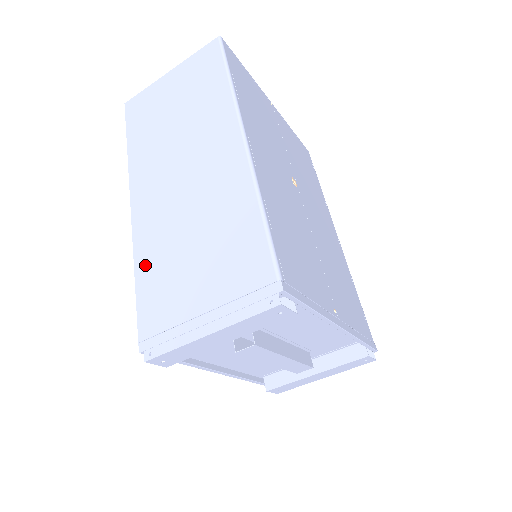
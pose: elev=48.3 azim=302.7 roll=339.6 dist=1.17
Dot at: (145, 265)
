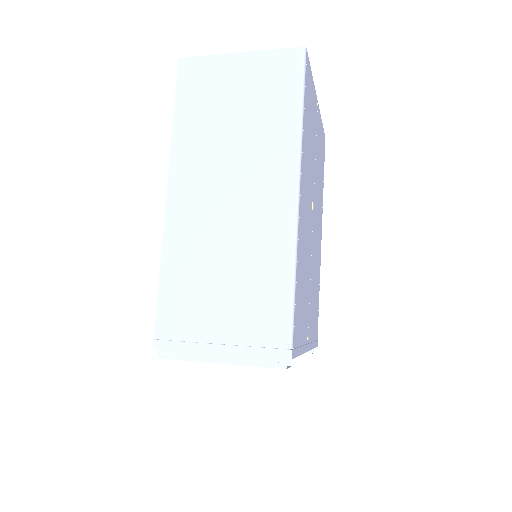
Dot at: (172, 269)
